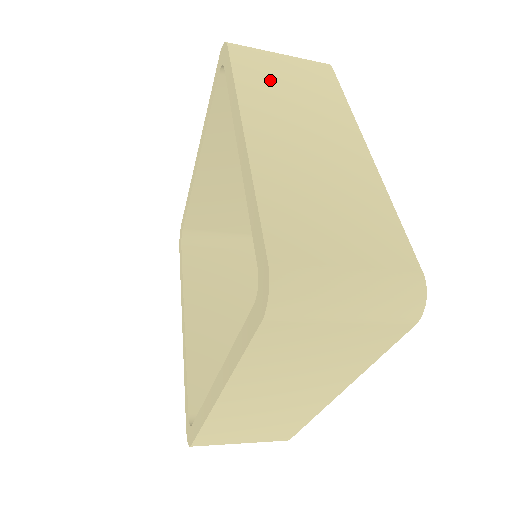
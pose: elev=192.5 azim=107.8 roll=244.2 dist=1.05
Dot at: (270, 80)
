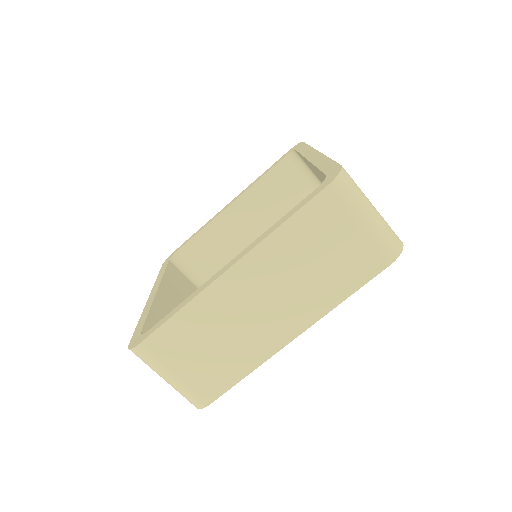
Dot at: occluded
